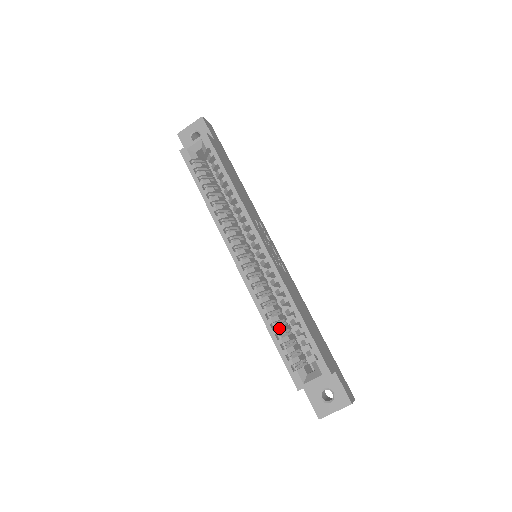
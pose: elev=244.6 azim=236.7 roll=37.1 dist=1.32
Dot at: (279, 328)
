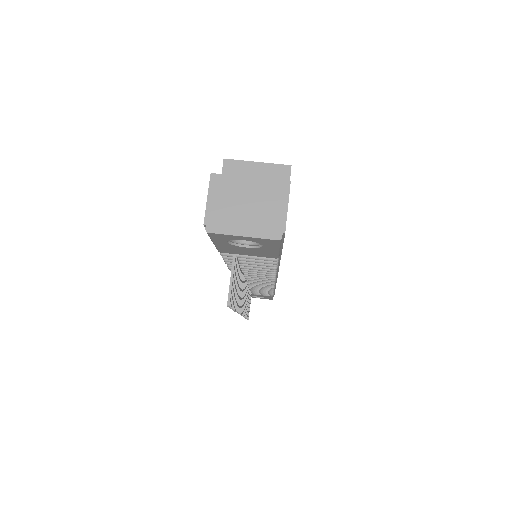
Dot at: occluded
